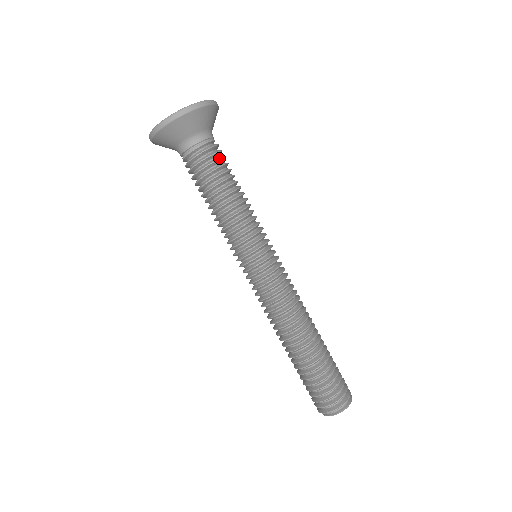
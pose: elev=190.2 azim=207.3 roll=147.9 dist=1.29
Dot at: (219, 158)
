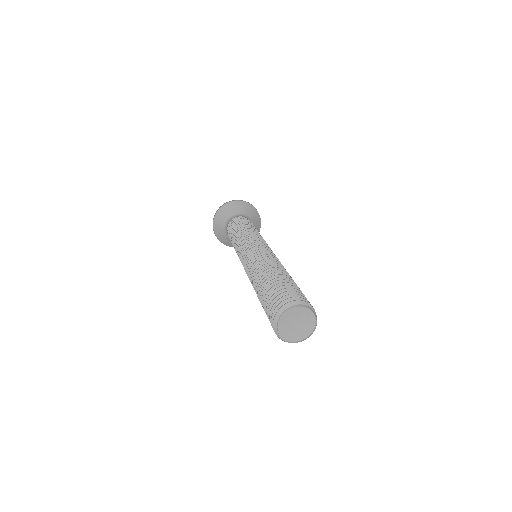
Dot at: (245, 220)
